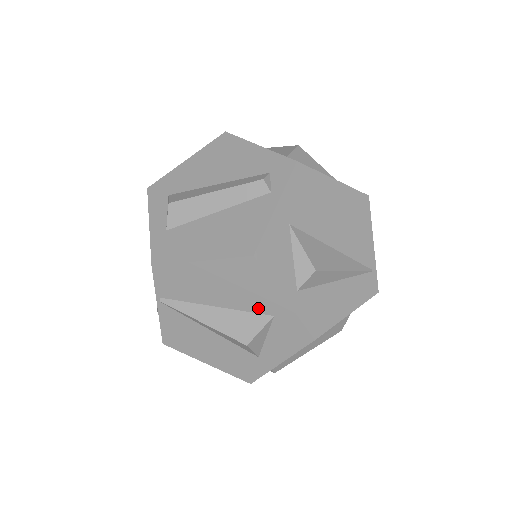
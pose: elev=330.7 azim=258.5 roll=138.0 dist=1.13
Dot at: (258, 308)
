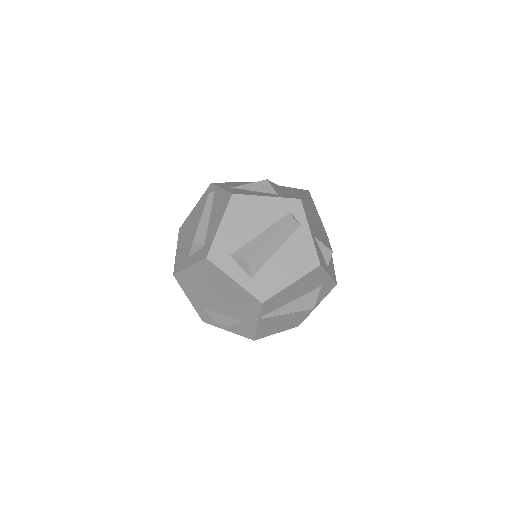
Dot at: (315, 287)
